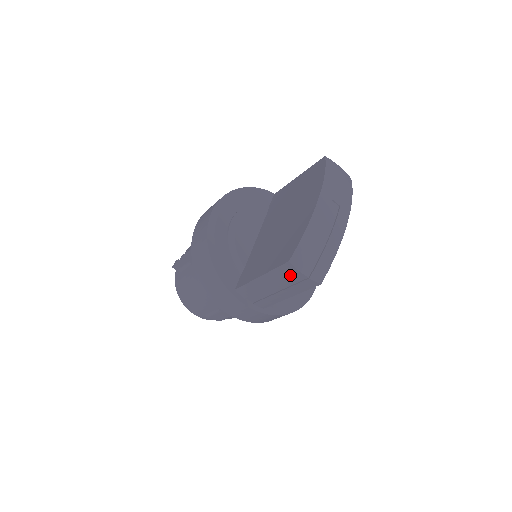
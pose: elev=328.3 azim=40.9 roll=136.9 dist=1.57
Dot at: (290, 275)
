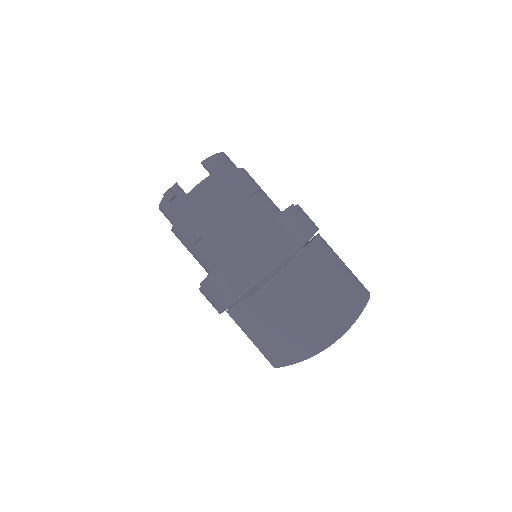
Dot at: occluded
